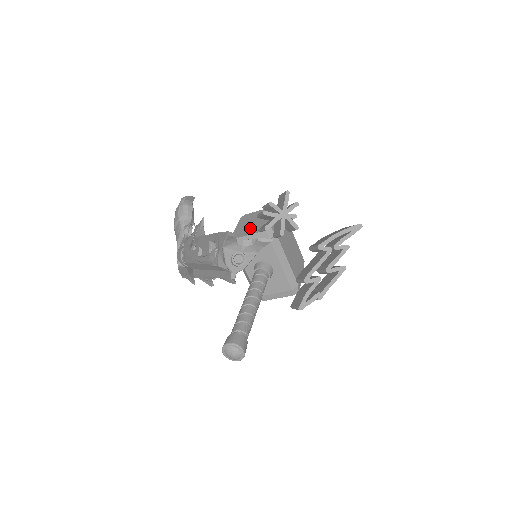
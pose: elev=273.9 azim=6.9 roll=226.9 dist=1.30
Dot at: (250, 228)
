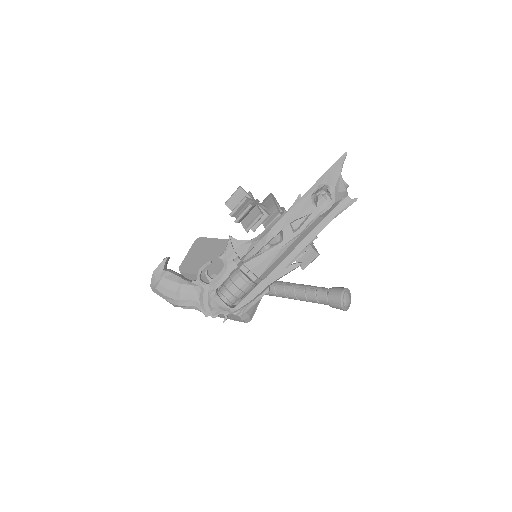
Dot at: (212, 258)
